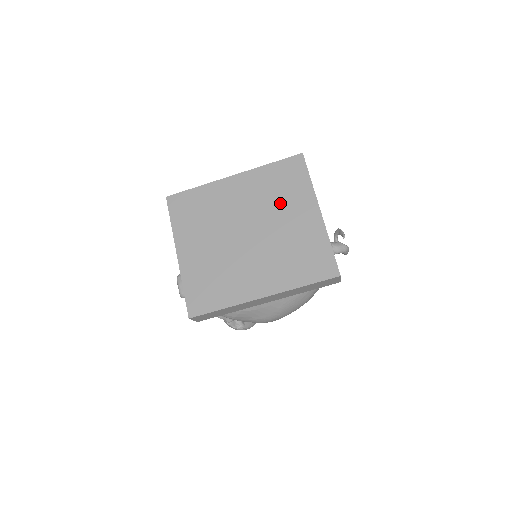
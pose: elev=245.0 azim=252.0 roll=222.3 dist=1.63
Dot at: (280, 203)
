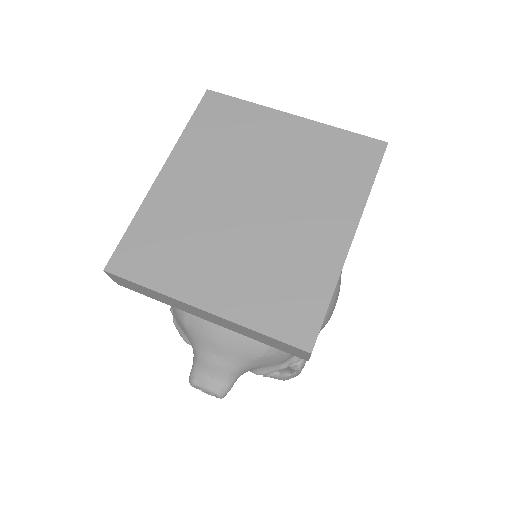
Dot at: (246, 146)
